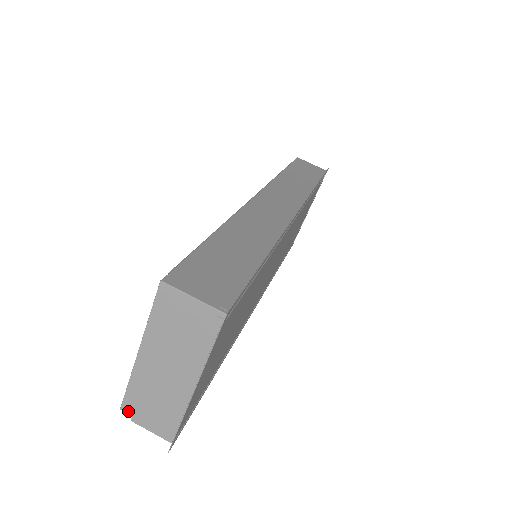
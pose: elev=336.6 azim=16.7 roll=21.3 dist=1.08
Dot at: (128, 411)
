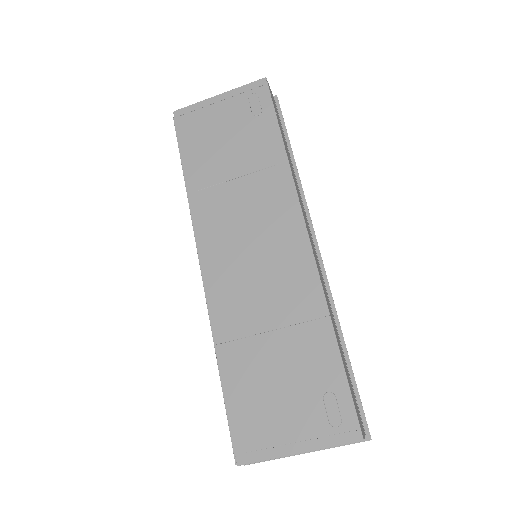
Dot at: (242, 464)
